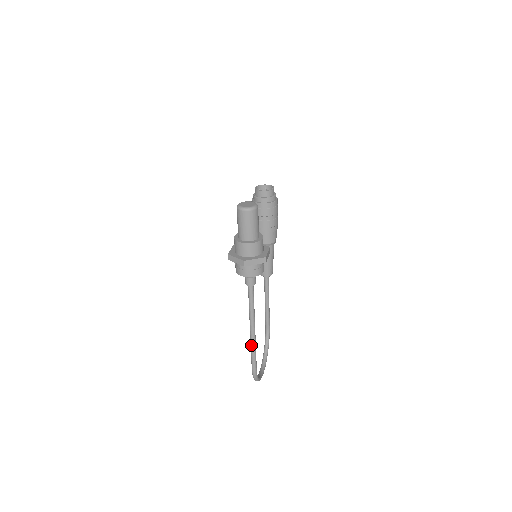
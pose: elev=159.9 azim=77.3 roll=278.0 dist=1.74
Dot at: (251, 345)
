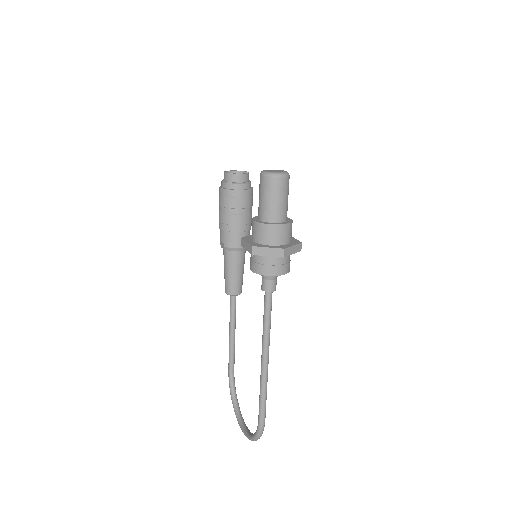
Dot at: (263, 384)
